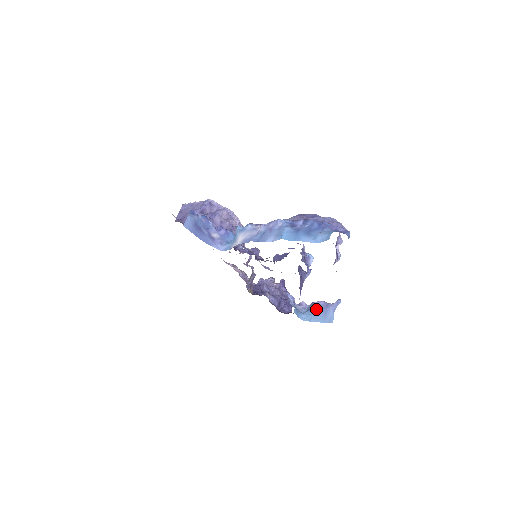
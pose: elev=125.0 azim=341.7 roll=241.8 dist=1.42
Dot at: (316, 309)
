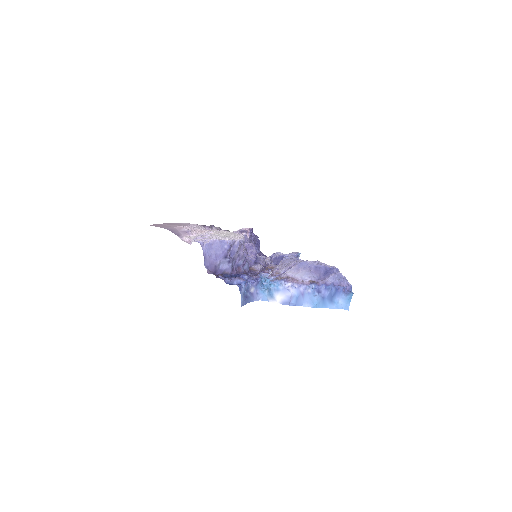
Dot at: occluded
